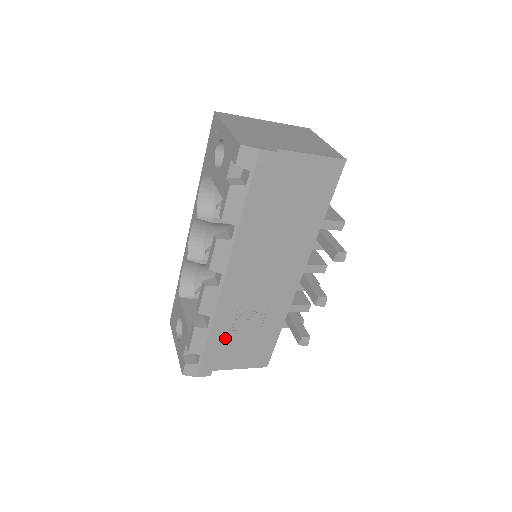
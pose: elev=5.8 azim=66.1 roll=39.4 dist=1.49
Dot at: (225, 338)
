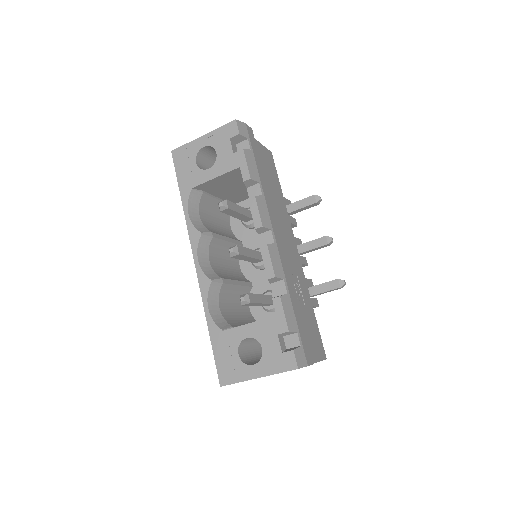
Dot at: occluded
